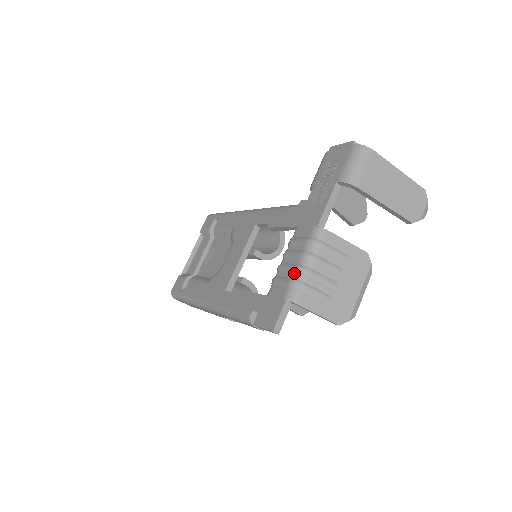
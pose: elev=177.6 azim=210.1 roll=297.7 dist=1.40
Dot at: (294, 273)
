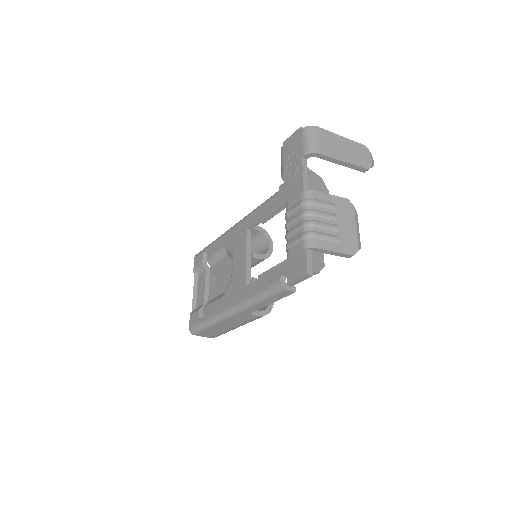
Dot at: (302, 229)
